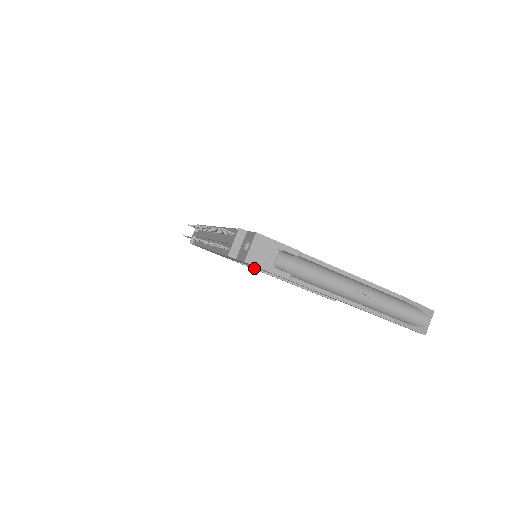
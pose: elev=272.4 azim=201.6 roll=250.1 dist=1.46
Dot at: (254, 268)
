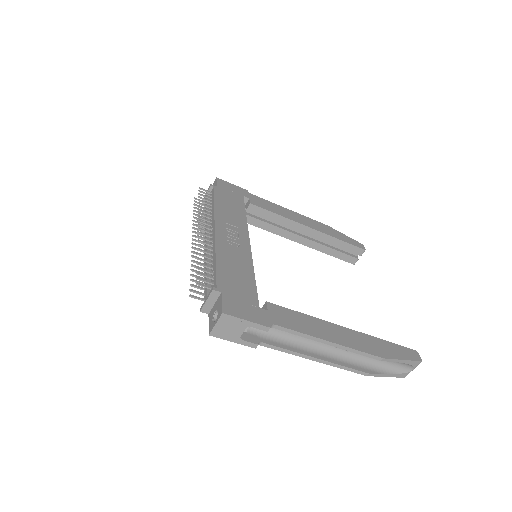
Dot at: (269, 231)
